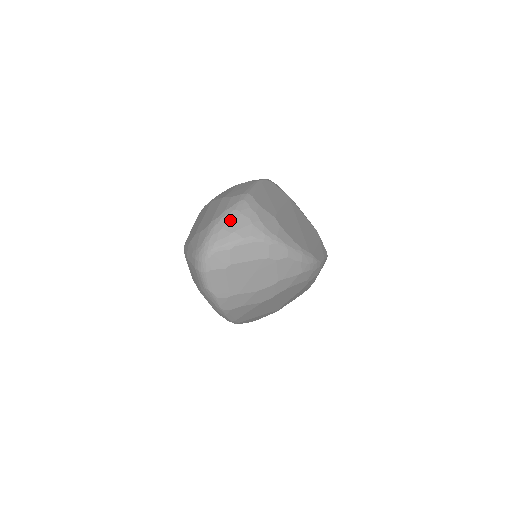
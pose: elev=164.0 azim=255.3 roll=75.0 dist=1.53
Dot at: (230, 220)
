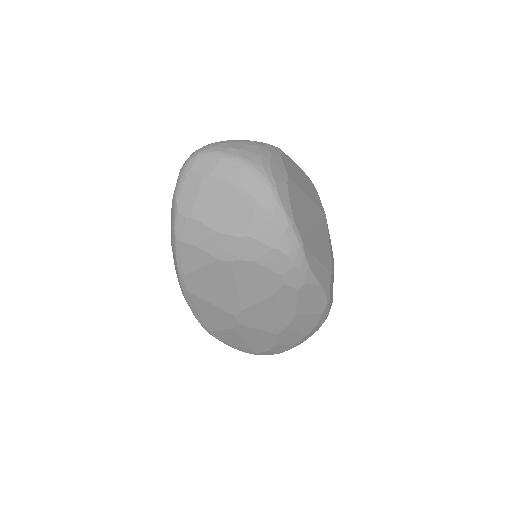
Dot at: (242, 143)
